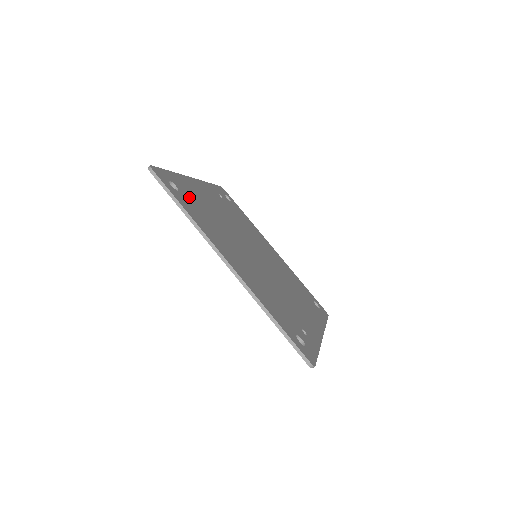
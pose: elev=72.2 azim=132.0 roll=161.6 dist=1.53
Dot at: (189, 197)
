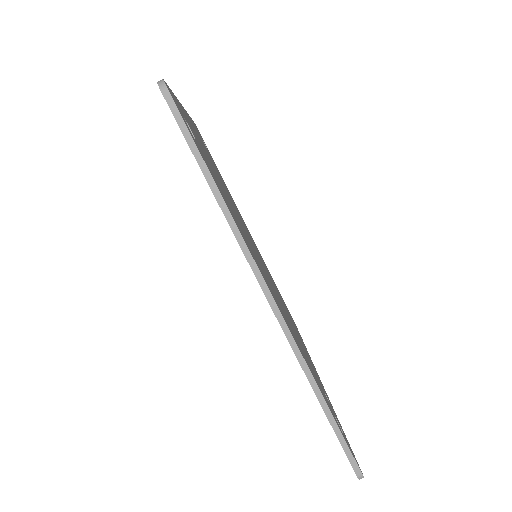
Dot at: (203, 153)
